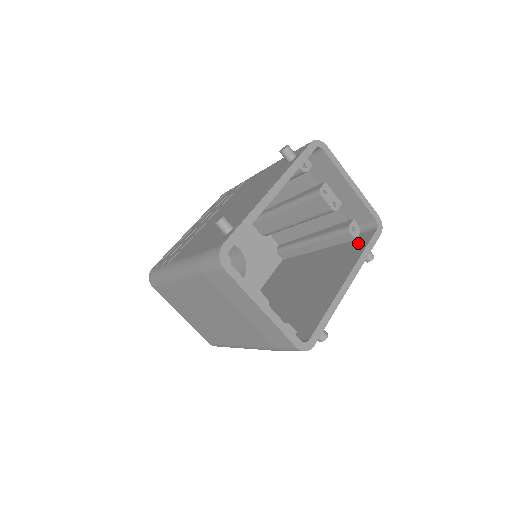
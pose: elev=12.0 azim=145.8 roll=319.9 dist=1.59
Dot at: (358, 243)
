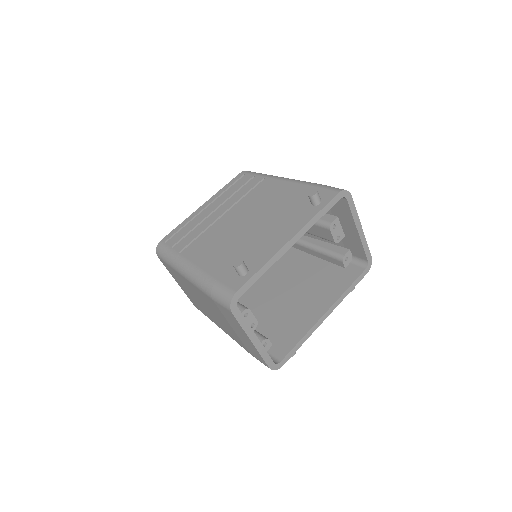
Dot at: (346, 274)
